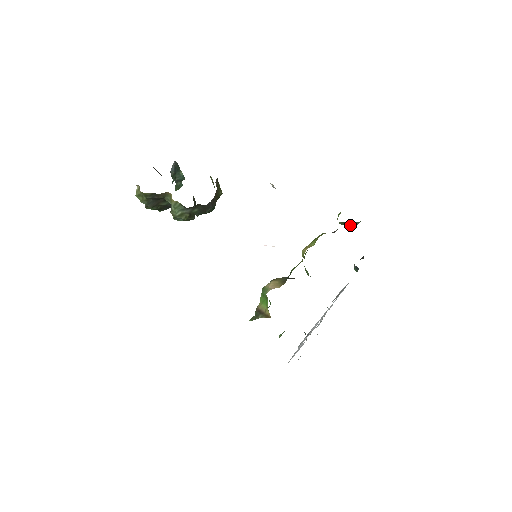
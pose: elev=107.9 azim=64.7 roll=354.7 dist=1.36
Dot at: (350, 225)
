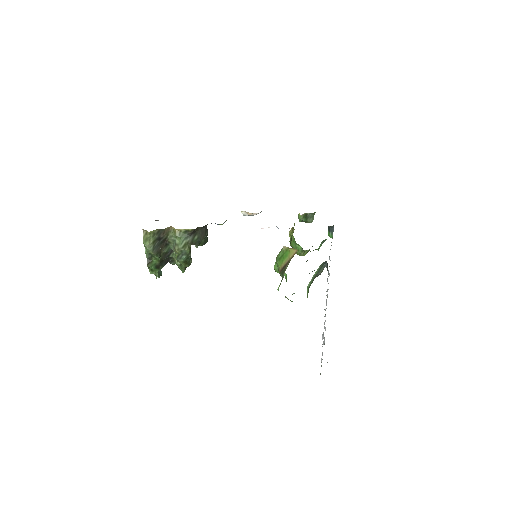
Dot at: (309, 221)
